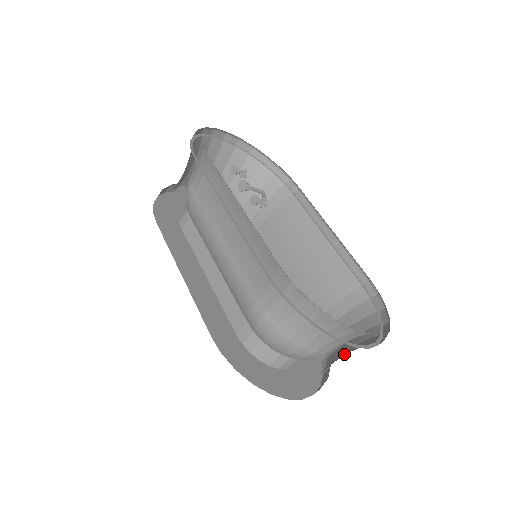
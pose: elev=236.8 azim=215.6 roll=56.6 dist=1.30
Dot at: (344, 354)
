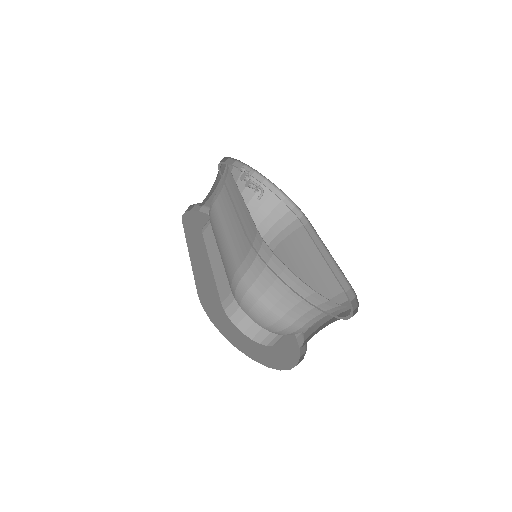
Dot at: occluded
